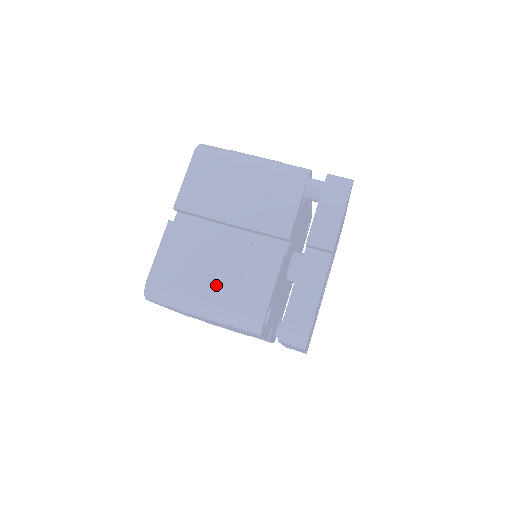
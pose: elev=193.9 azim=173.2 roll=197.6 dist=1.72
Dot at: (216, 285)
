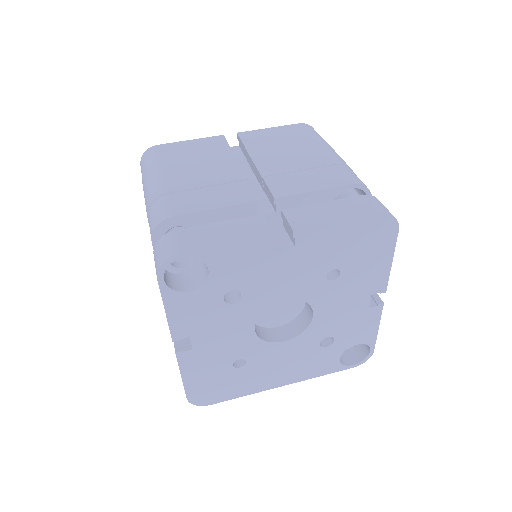
Dot at: (182, 177)
